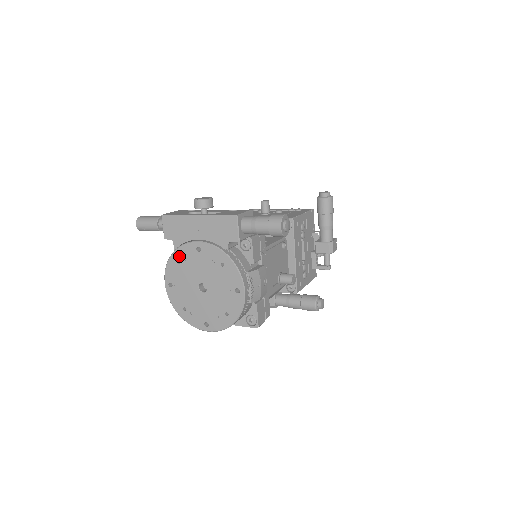
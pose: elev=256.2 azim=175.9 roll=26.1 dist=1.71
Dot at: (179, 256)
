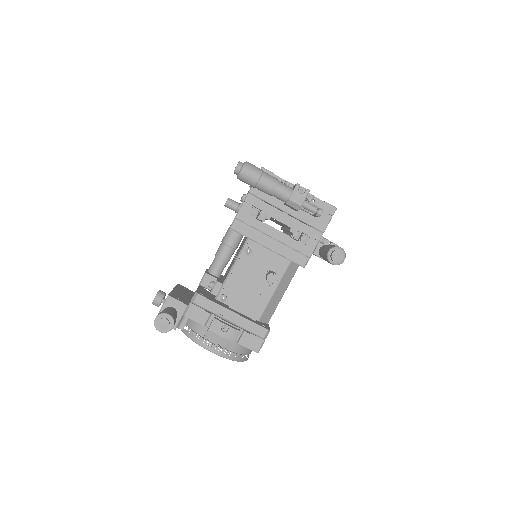
Dot at: occluded
